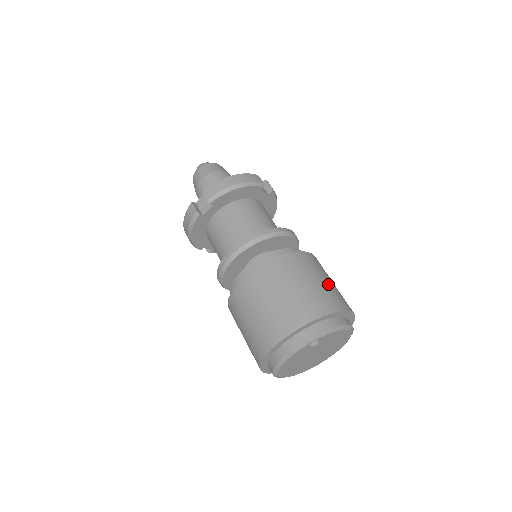
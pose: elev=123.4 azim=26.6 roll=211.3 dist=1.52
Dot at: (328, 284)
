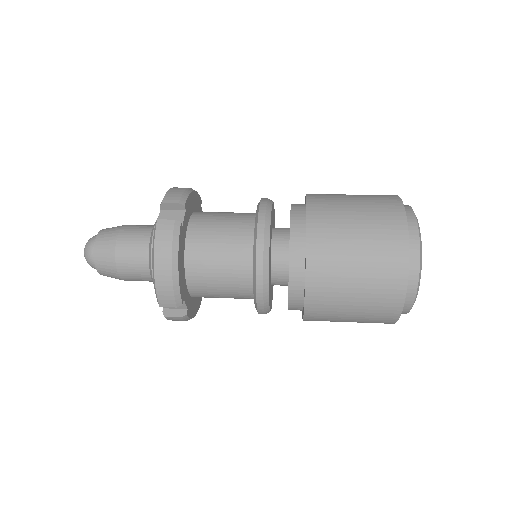
Dot at: occluded
